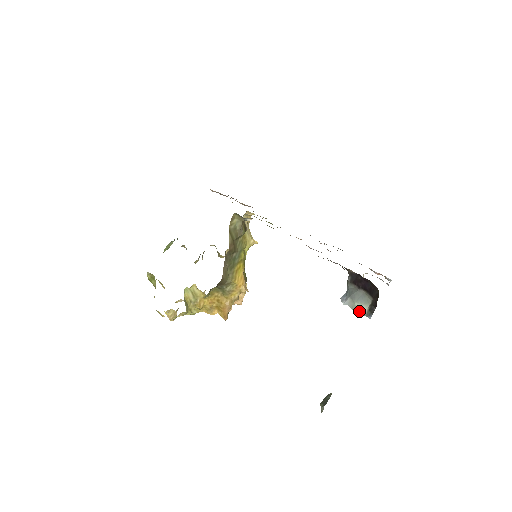
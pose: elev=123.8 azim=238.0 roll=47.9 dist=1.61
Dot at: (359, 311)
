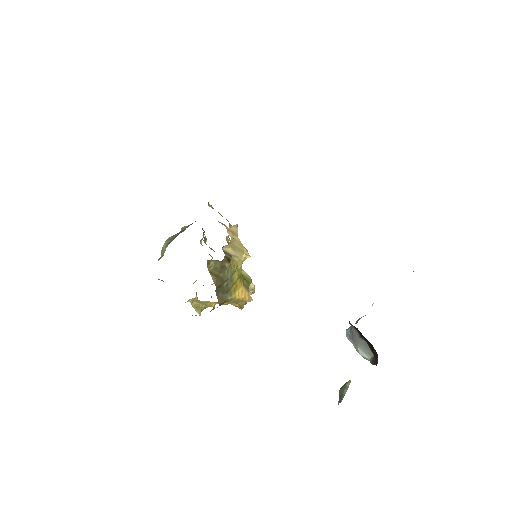
Dot at: (362, 356)
